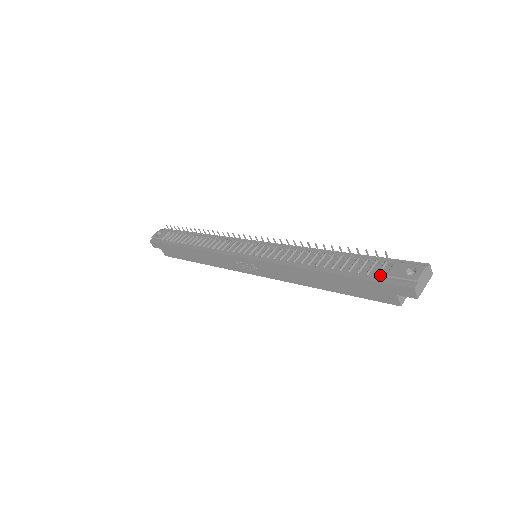
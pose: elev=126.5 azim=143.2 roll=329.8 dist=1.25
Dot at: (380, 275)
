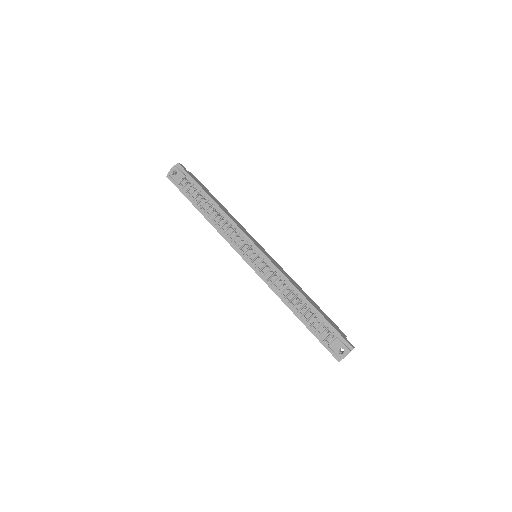
Dot at: (326, 341)
